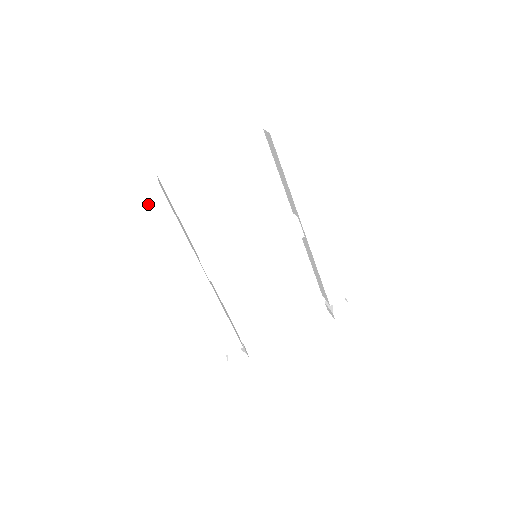
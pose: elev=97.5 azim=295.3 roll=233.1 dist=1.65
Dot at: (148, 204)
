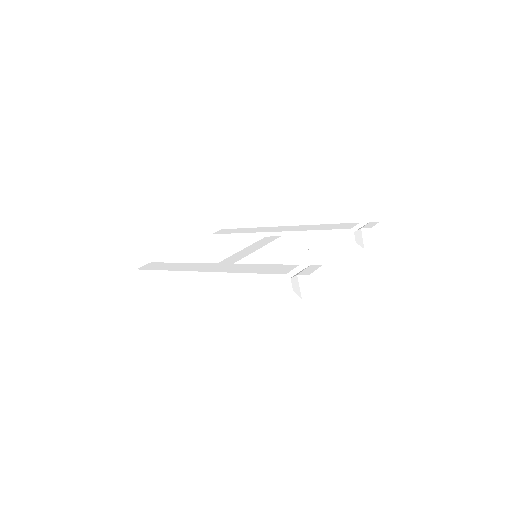
Dot at: (147, 268)
